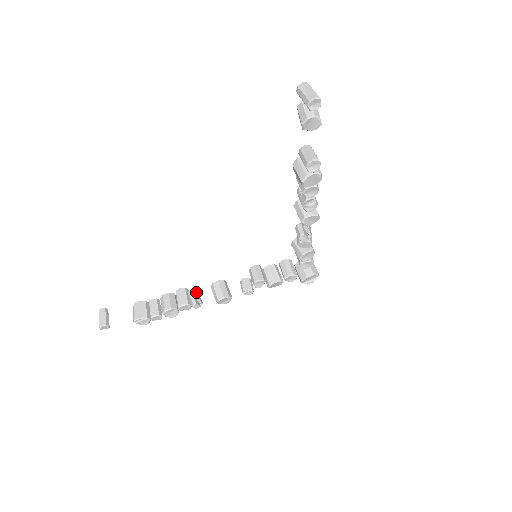
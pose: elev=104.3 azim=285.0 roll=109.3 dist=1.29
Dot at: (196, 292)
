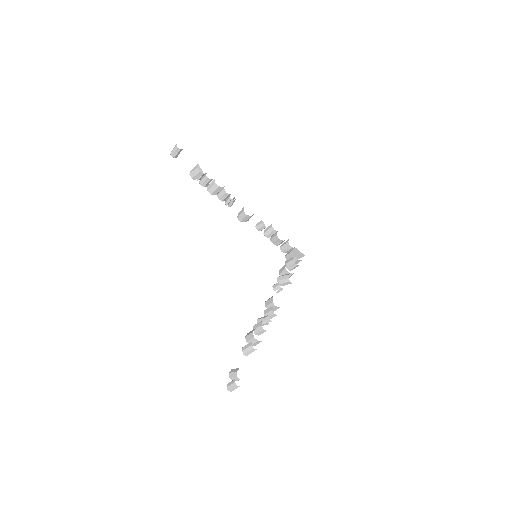
Dot at: (233, 202)
